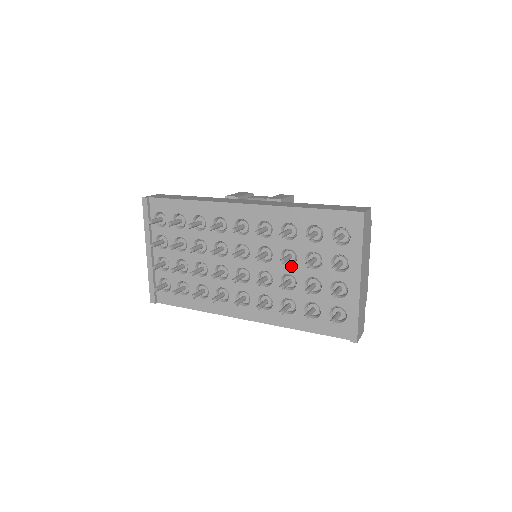
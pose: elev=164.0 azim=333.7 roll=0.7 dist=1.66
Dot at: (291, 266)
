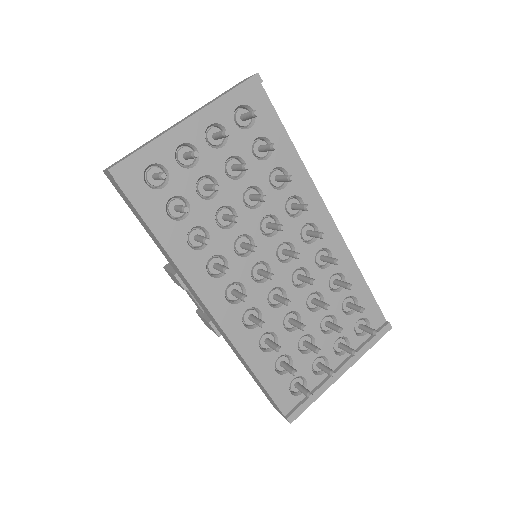
Dot at: (309, 310)
